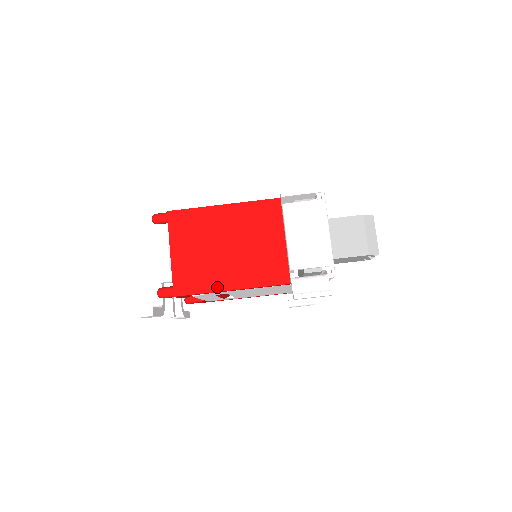
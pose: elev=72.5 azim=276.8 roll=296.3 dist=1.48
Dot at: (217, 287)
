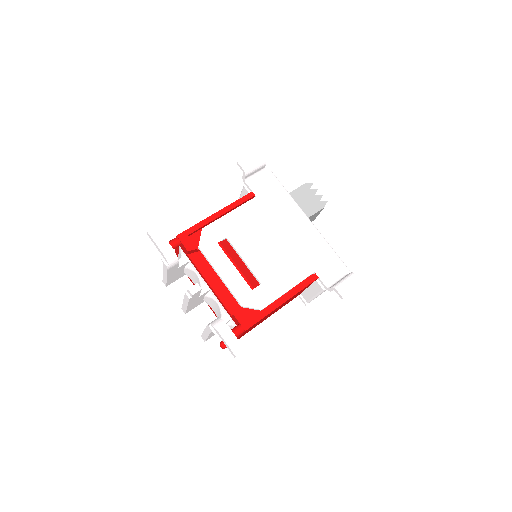
Dot at: (206, 220)
